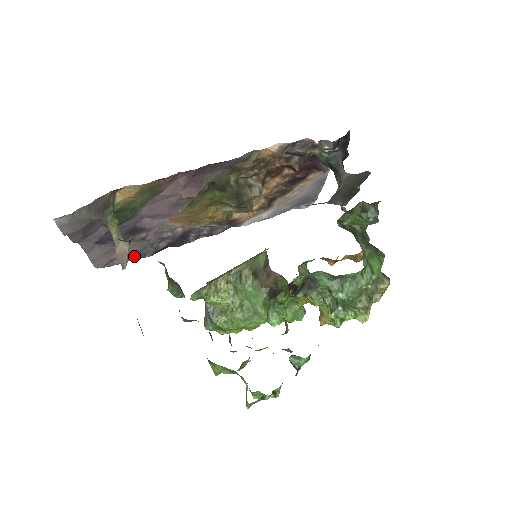
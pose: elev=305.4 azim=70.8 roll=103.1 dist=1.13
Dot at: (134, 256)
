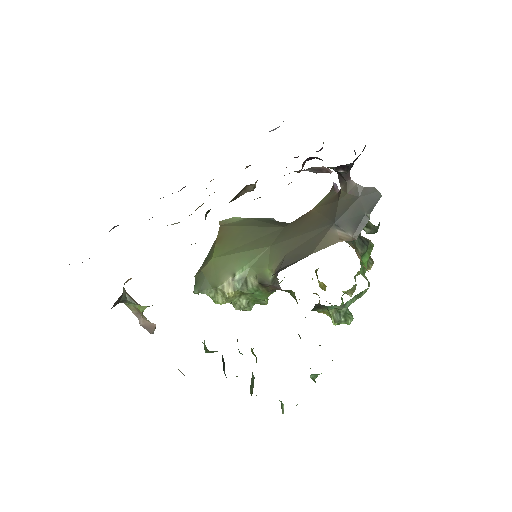
Dot at: occluded
